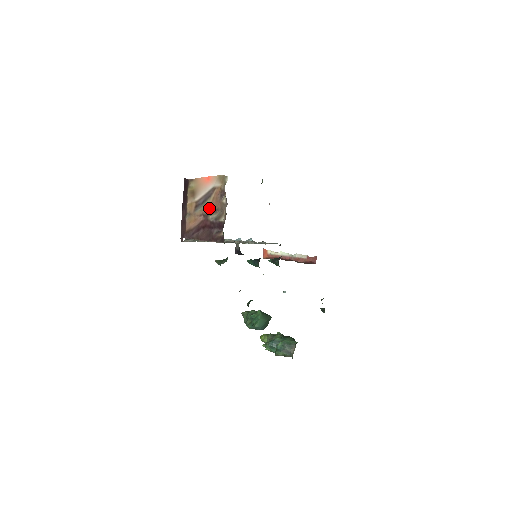
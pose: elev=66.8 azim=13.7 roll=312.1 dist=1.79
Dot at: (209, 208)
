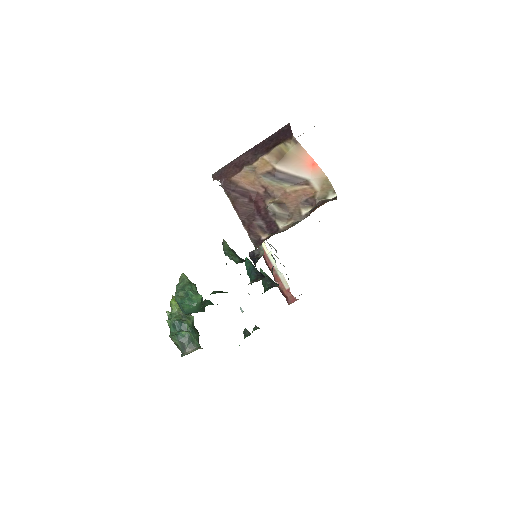
Dot at: (280, 193)
